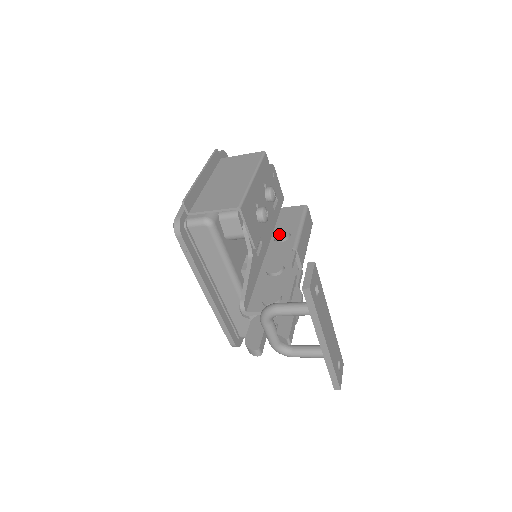
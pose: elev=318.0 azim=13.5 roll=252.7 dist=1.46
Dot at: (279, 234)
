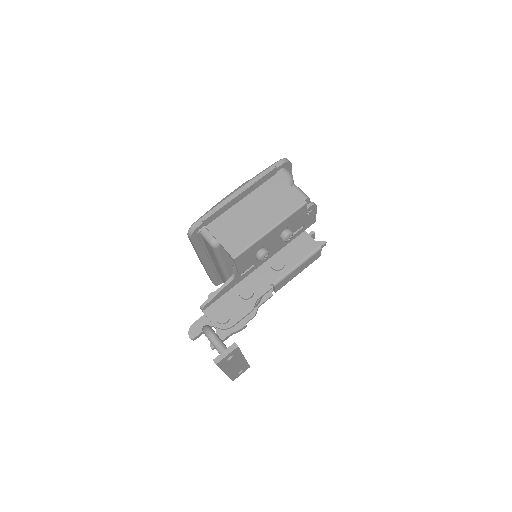
Dot at: (276, 262)
